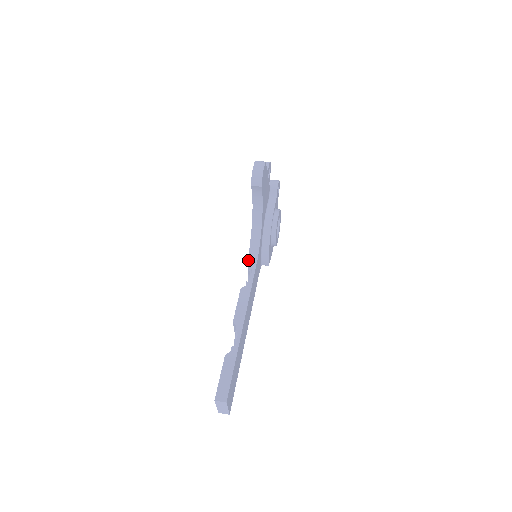
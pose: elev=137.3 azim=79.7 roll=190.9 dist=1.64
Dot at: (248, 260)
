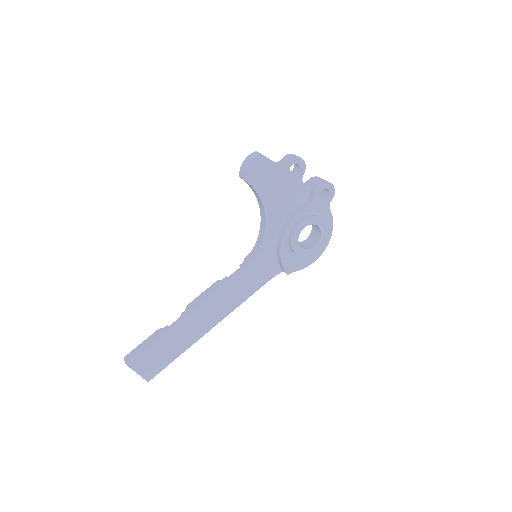
Dot at: (246, 257)
